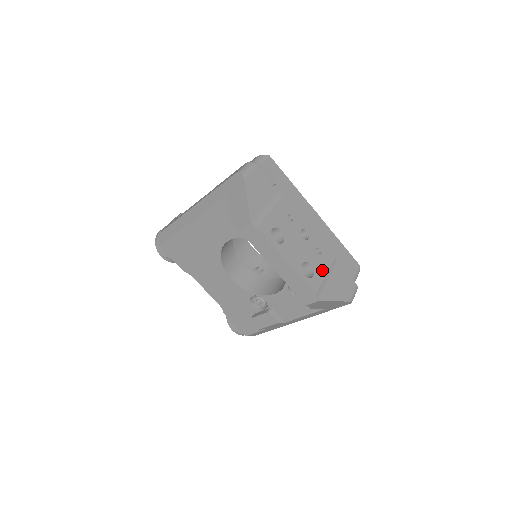
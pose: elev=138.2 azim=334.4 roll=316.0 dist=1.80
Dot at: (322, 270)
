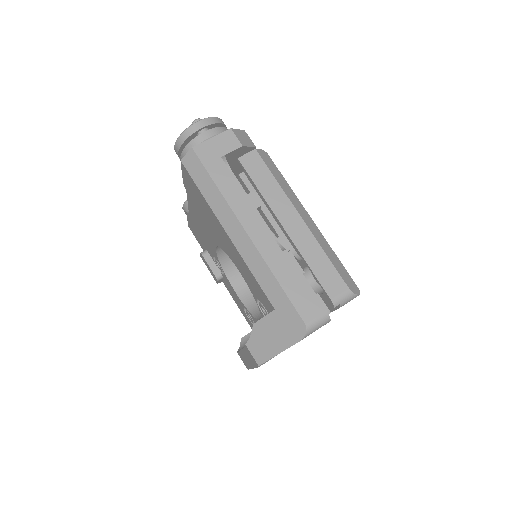
Dot at: occluded
